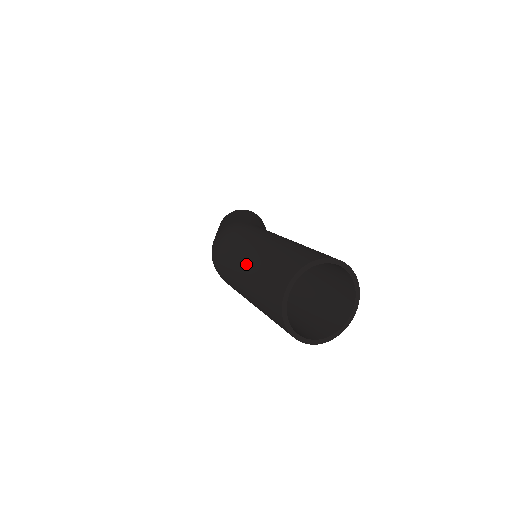
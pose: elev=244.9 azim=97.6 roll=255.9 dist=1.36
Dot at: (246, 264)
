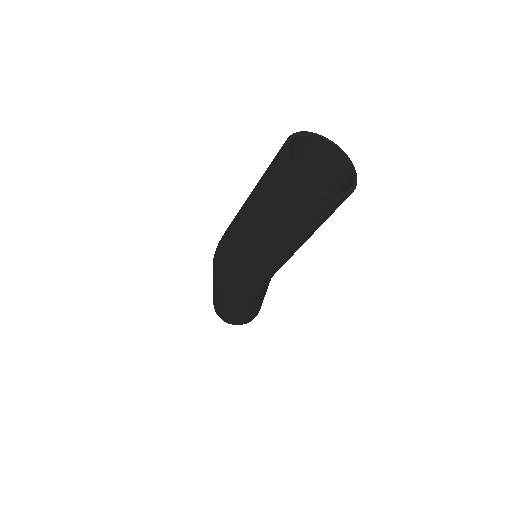
Dot at: (247, 213)
